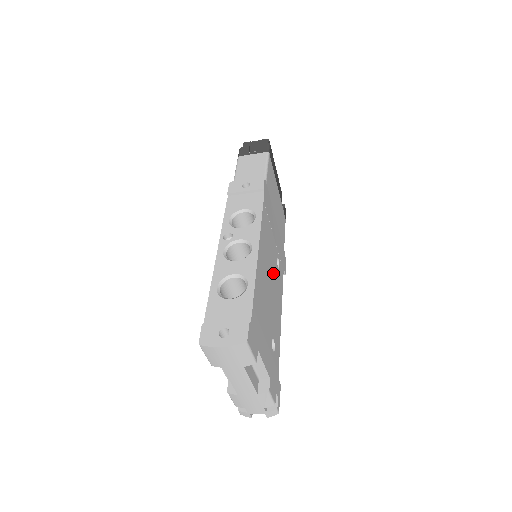
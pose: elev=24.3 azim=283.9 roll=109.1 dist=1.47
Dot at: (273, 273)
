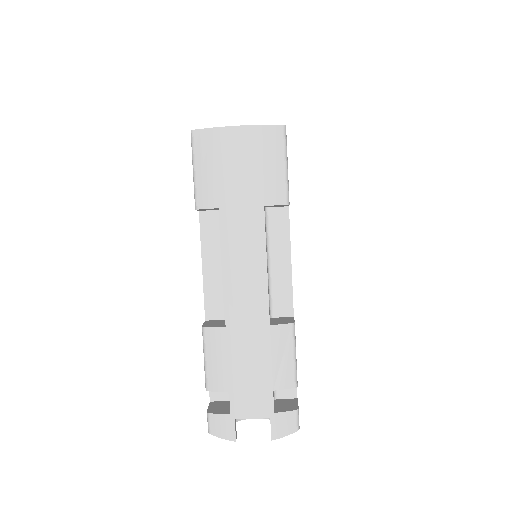
Dot at: occluded
